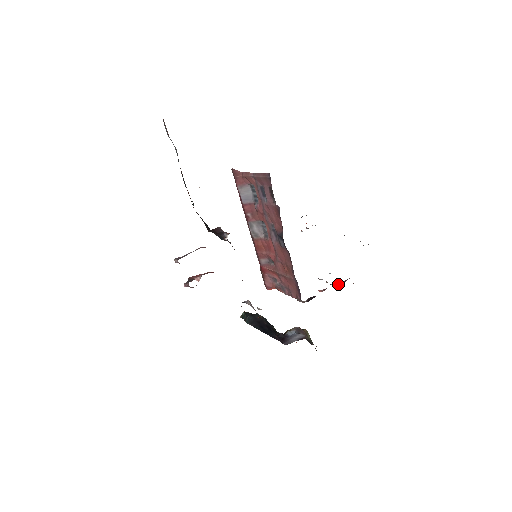
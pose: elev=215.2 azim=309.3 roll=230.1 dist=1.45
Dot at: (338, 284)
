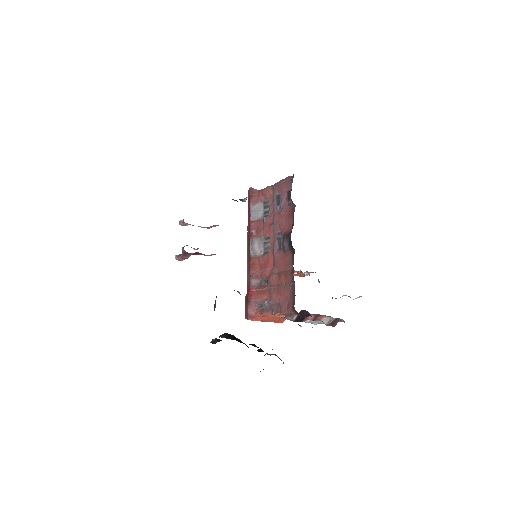
Dot at: (327, 322)
